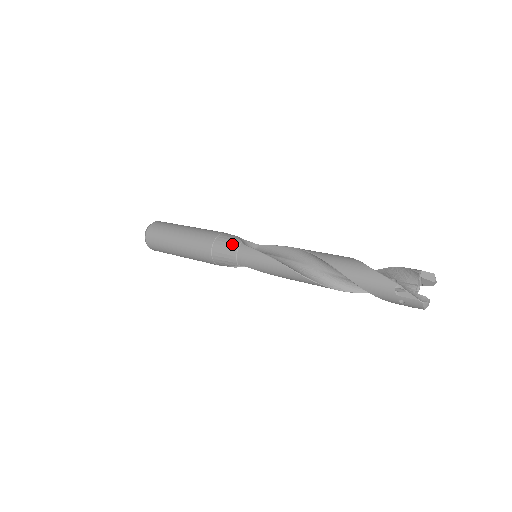
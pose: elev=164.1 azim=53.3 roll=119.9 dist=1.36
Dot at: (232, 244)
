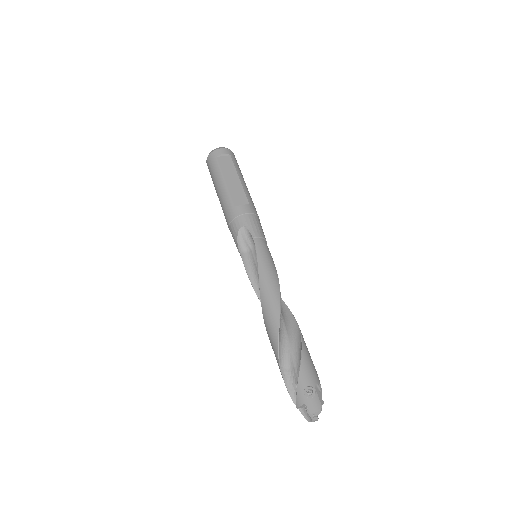
Dot at: (236, 245)
